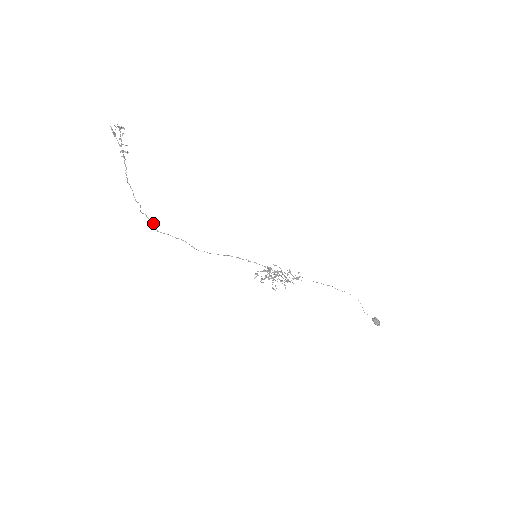
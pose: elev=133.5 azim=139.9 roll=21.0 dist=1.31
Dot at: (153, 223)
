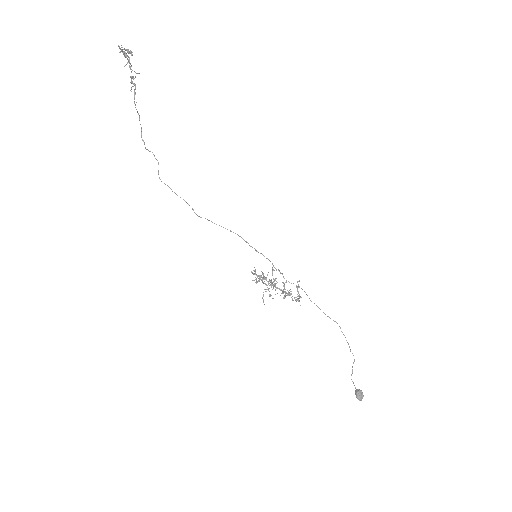
Dot at: occluded
